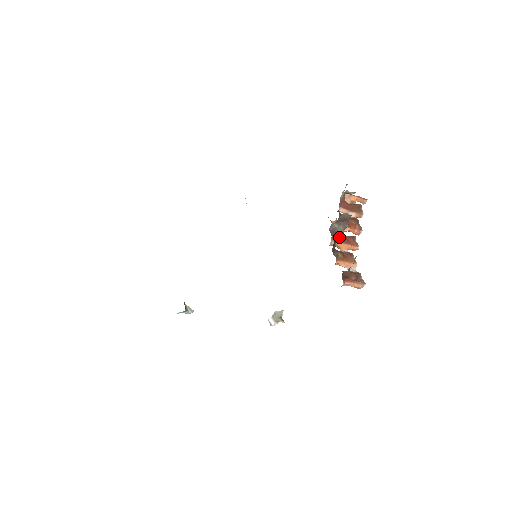
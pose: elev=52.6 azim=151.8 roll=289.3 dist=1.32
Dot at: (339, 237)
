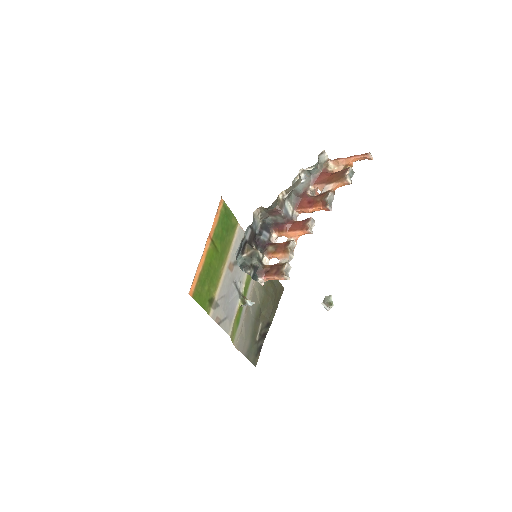
Dot at: (282, 227)
